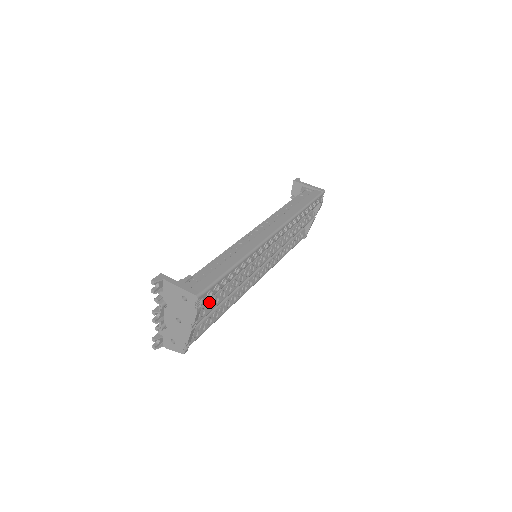
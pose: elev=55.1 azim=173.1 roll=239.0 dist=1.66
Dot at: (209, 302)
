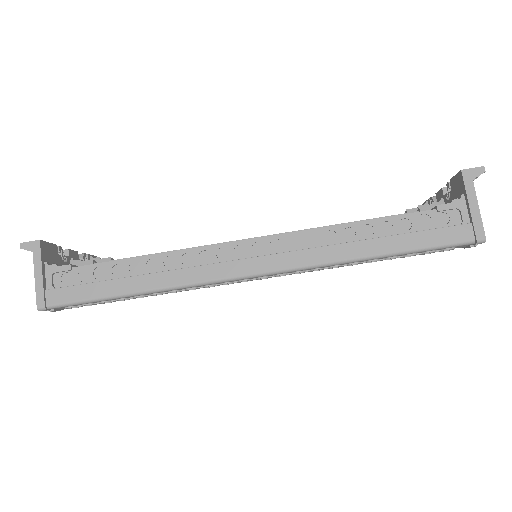
Dot at: occluded
